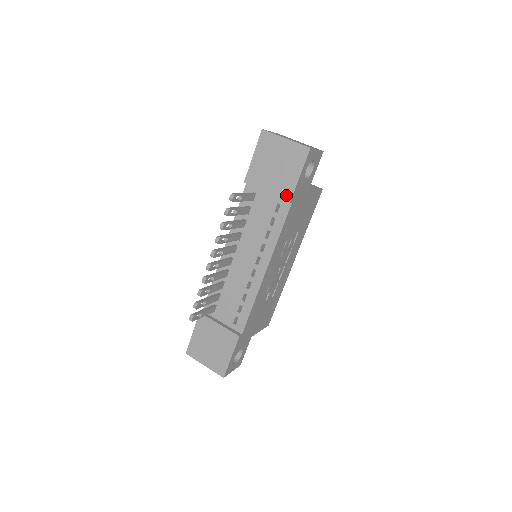
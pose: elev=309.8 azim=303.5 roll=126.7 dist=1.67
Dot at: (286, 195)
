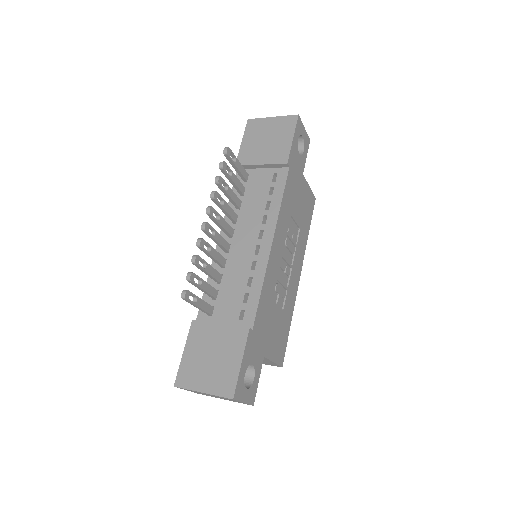
Dot at: (282, 159)
